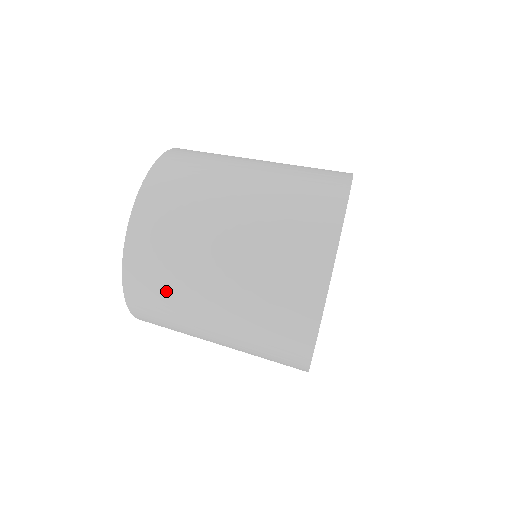
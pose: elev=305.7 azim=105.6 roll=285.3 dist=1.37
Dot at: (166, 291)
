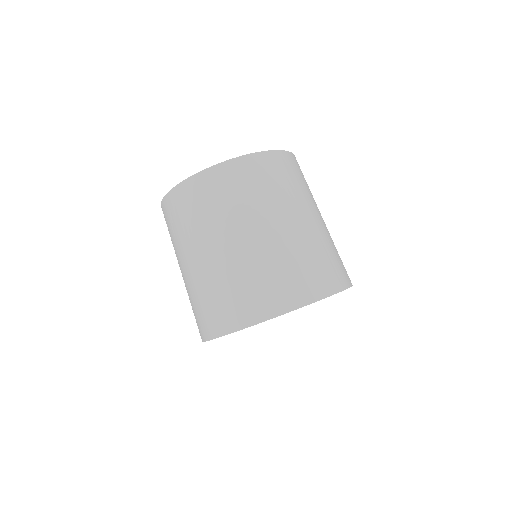
Dot at: (187, 221)
